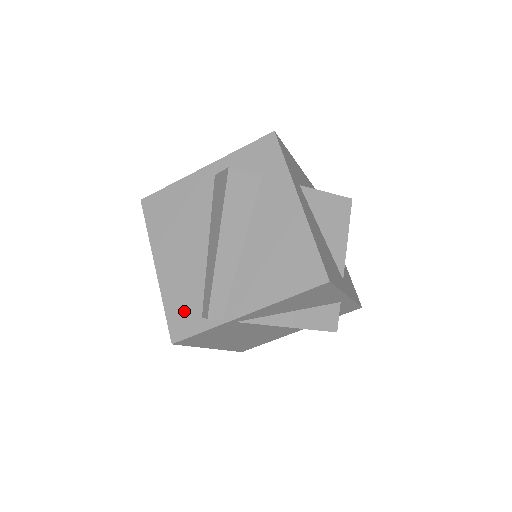
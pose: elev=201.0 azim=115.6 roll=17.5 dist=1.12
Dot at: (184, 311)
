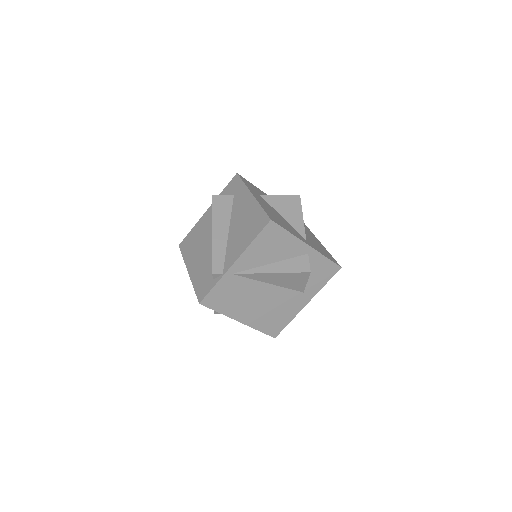
Dot at: (204, 283)
